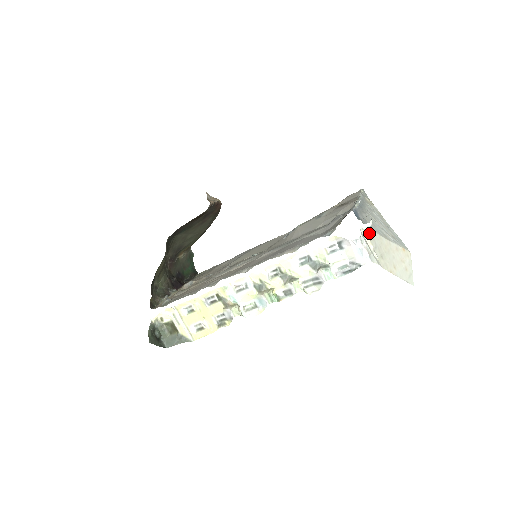
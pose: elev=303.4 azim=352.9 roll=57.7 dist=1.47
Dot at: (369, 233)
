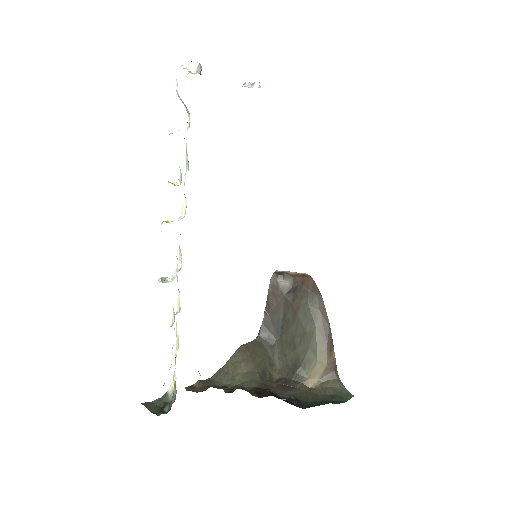
Dot at: occluded
